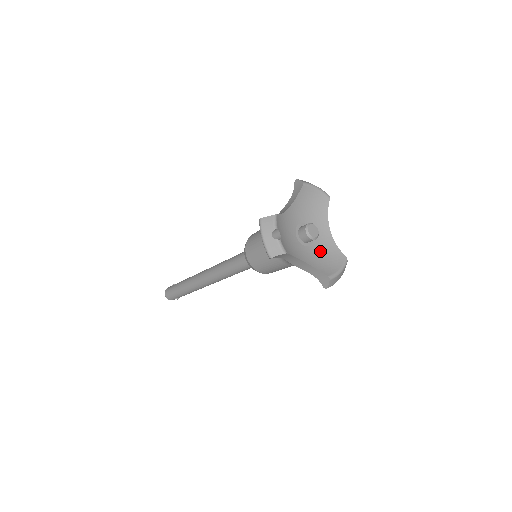
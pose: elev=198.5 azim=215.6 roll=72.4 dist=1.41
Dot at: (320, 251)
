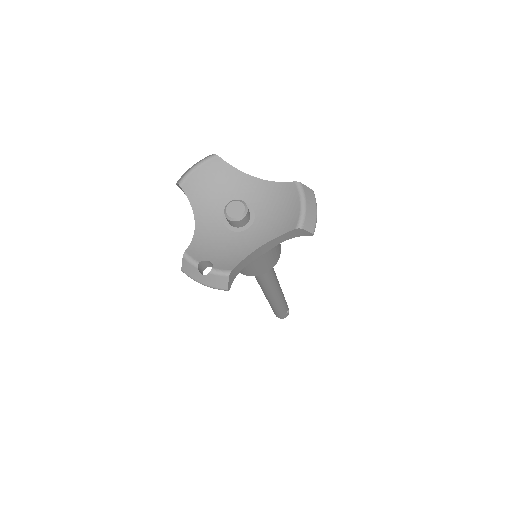
Dot at: (268, 210)
